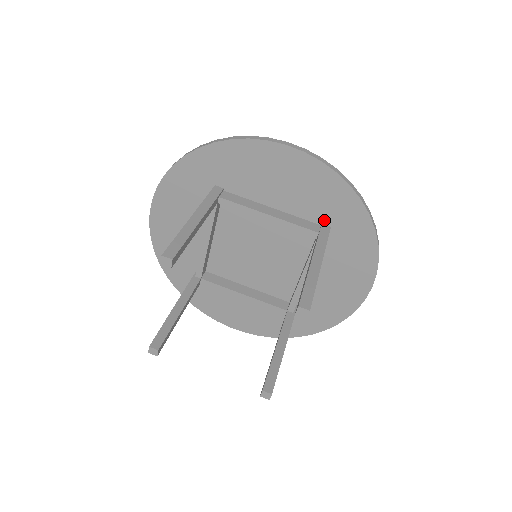
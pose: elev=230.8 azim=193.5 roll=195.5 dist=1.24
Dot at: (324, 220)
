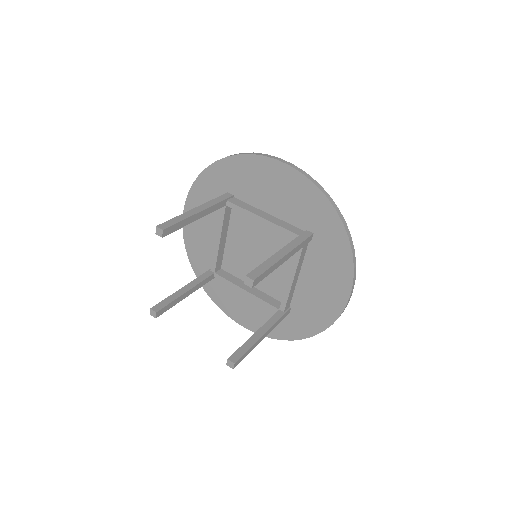
Dot at: (308, 227)
